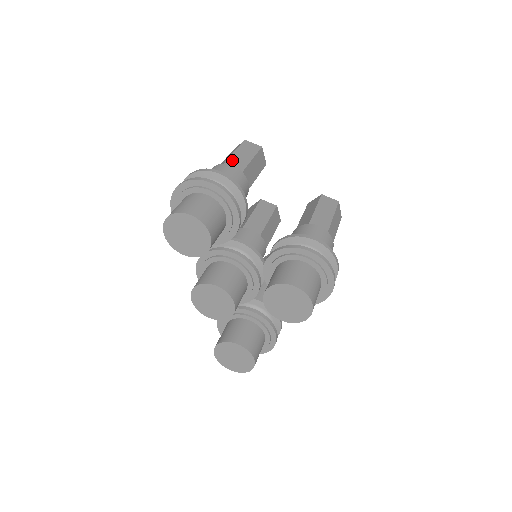
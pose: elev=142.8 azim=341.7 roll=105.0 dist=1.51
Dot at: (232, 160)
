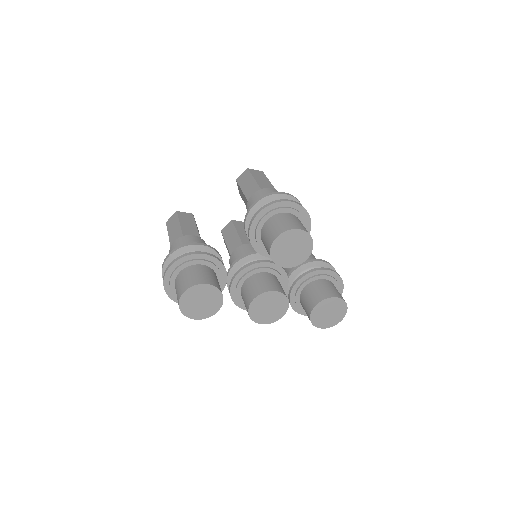
Dot at: (172, 240)
